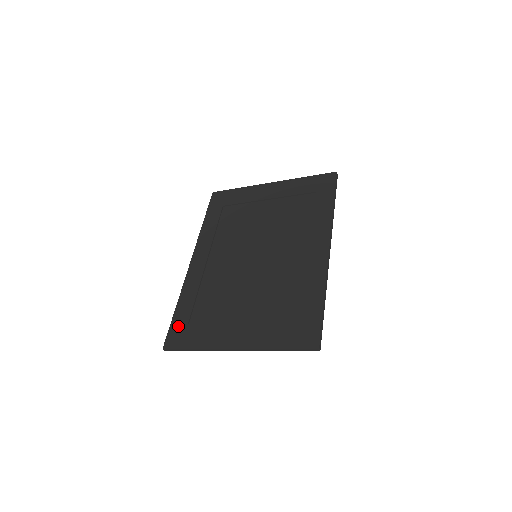
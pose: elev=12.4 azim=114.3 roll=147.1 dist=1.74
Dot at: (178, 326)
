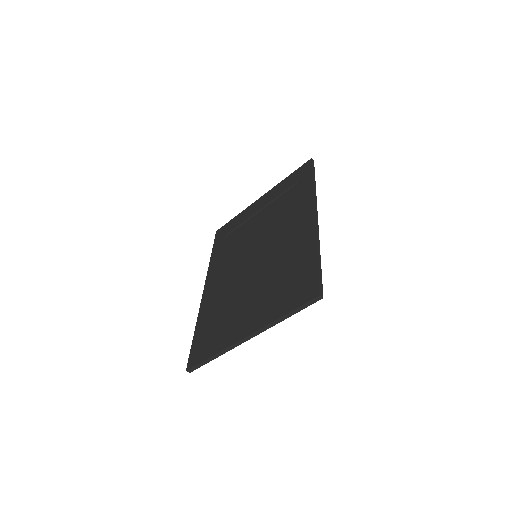
Dot at: (197, 345)
